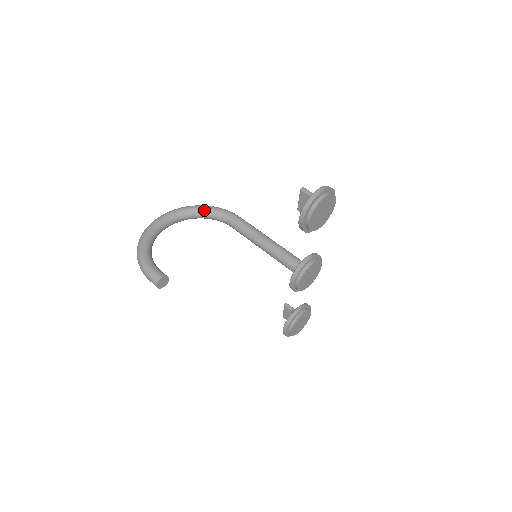
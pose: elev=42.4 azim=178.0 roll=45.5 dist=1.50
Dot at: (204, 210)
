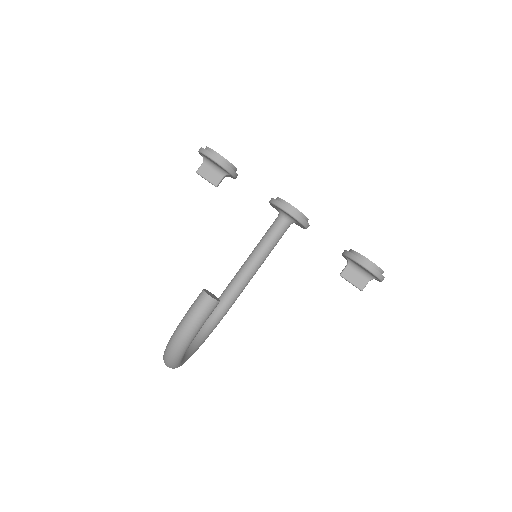
Dot at: occluded
